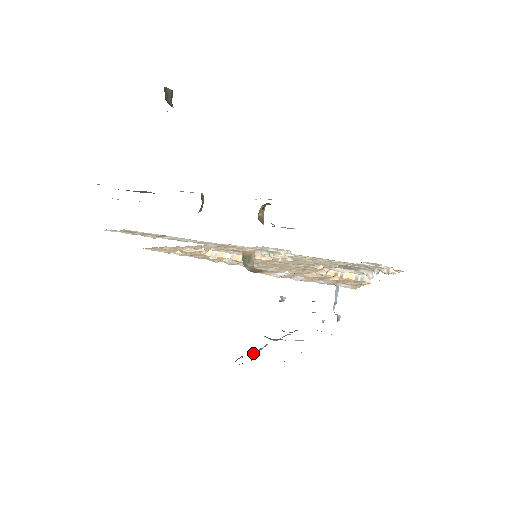
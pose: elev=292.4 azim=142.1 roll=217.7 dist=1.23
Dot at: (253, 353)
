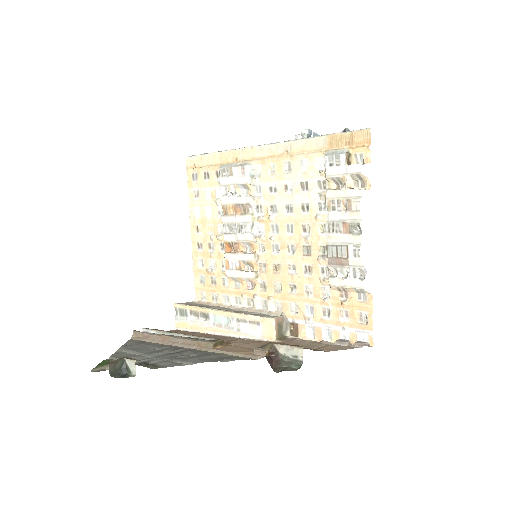
Dot at: occluded
